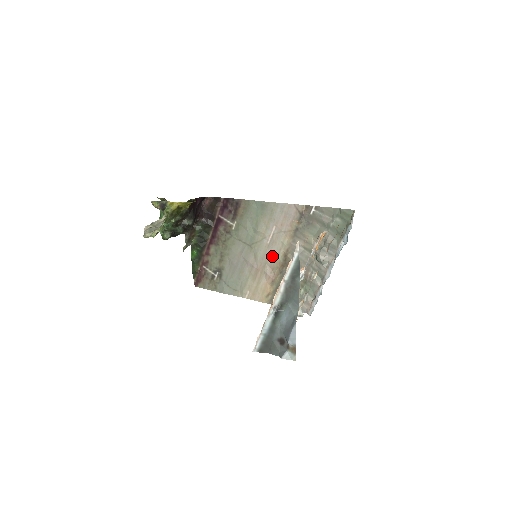
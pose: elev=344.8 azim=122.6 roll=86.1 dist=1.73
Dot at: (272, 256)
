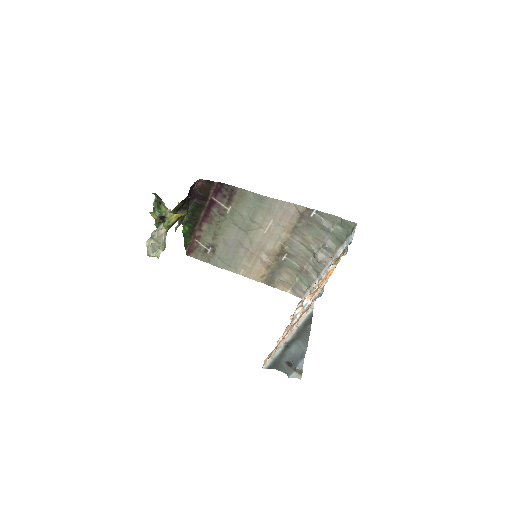
Dot at: (268, 245)
